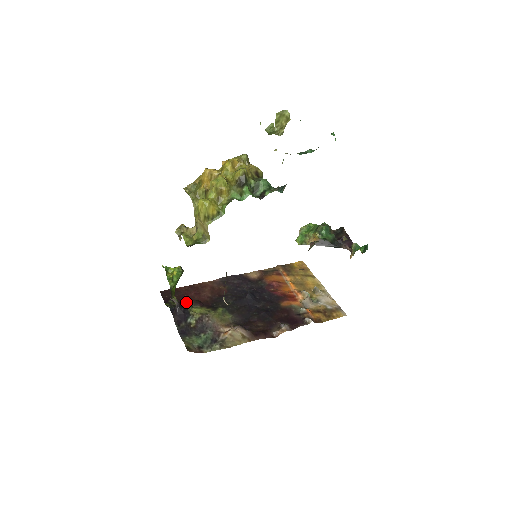
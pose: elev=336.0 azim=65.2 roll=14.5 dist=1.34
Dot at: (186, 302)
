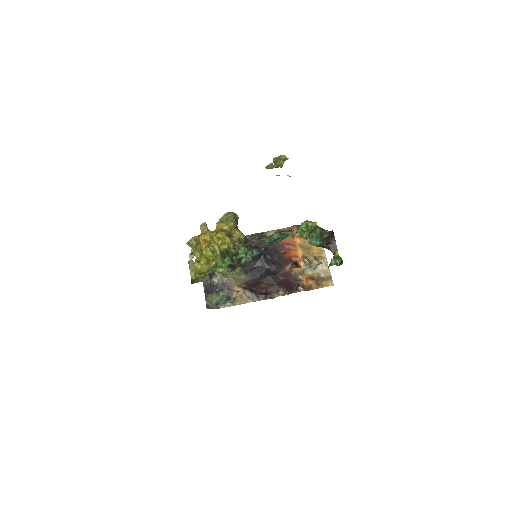
Dot at: occluded
